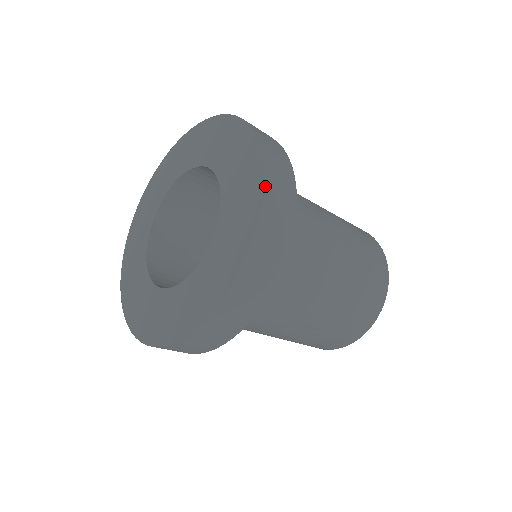
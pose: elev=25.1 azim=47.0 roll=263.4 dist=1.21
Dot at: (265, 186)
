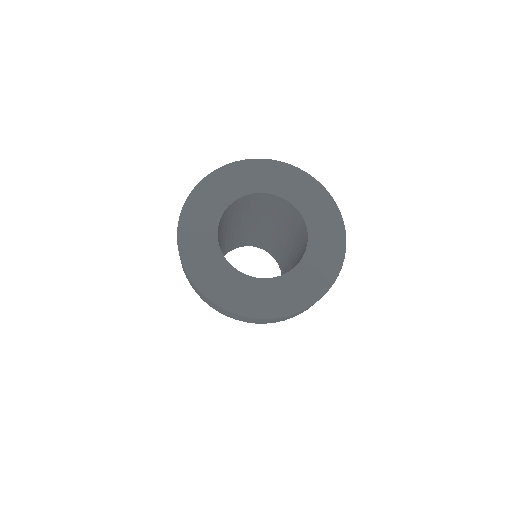
Dot at: occluded
